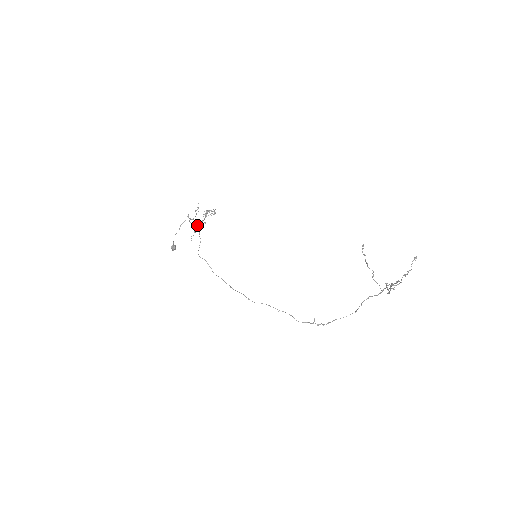
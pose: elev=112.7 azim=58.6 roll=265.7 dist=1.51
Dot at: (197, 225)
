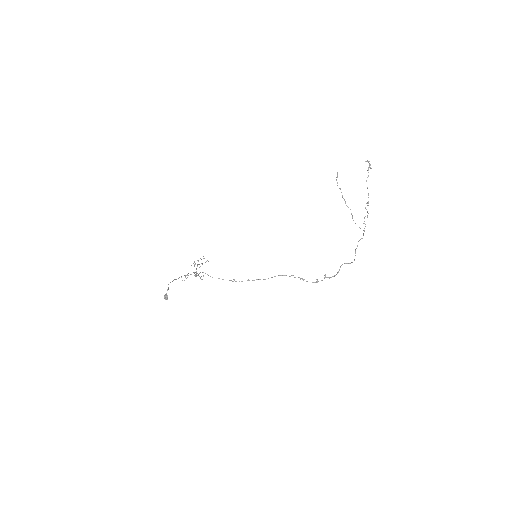
Dot at: (194, 264)
